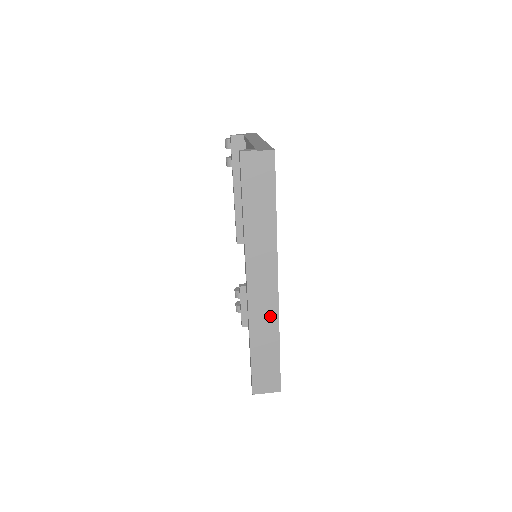
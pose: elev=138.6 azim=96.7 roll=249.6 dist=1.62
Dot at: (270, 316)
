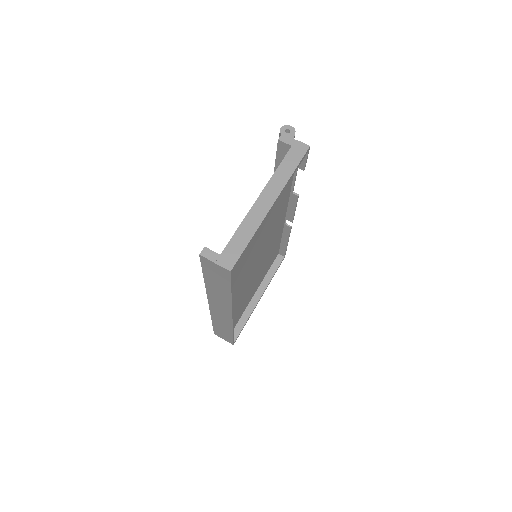
Dot at: (226, 322)
